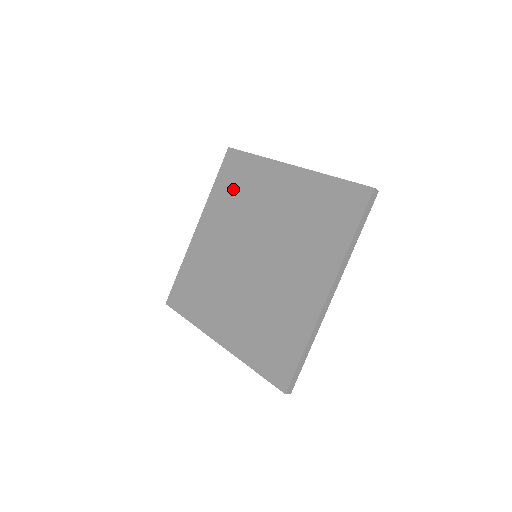
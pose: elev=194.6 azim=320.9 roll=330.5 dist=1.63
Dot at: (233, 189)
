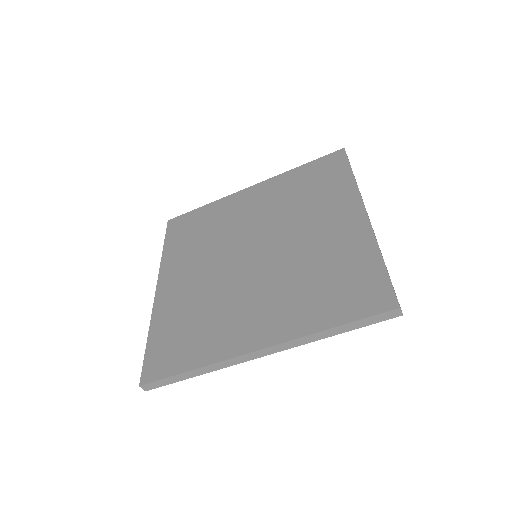
Dot at: (192, 236)
